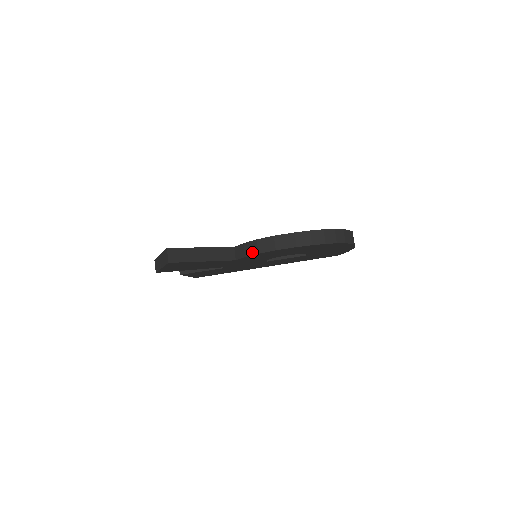
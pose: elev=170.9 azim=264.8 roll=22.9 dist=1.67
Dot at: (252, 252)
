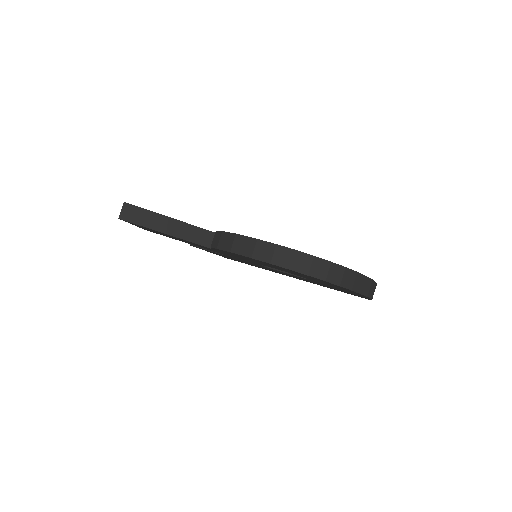
Dot at: (215, 244)
